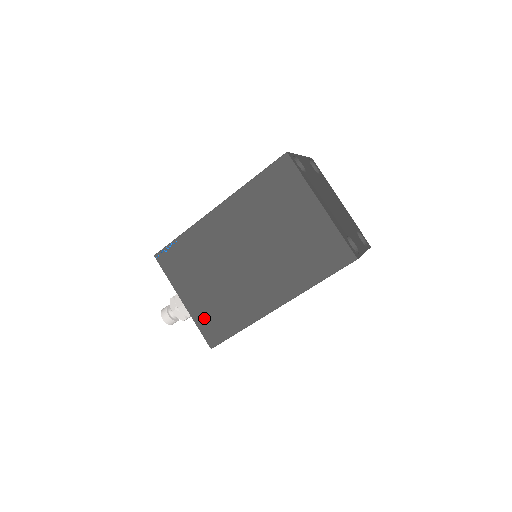
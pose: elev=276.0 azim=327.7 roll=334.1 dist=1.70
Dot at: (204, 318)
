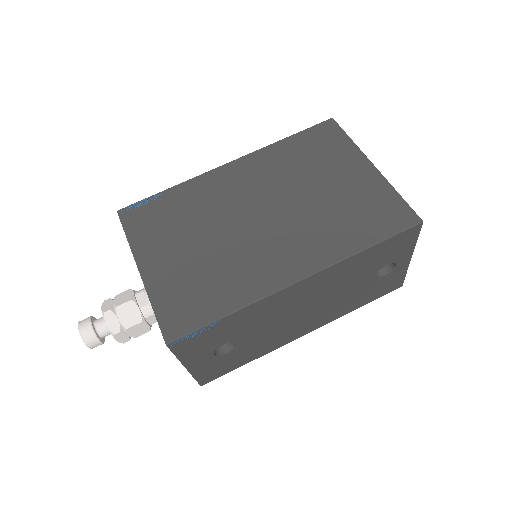
Dot at: (169, 294)
